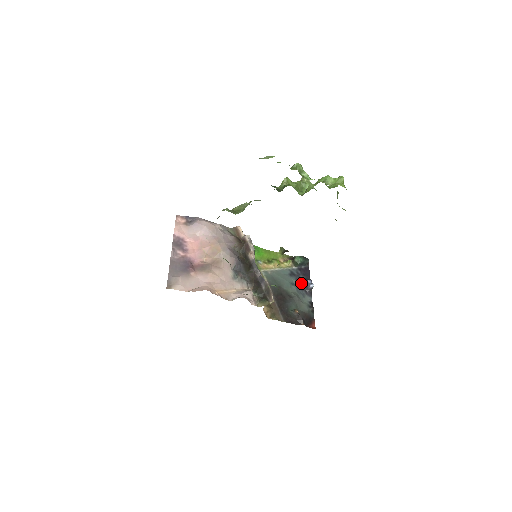
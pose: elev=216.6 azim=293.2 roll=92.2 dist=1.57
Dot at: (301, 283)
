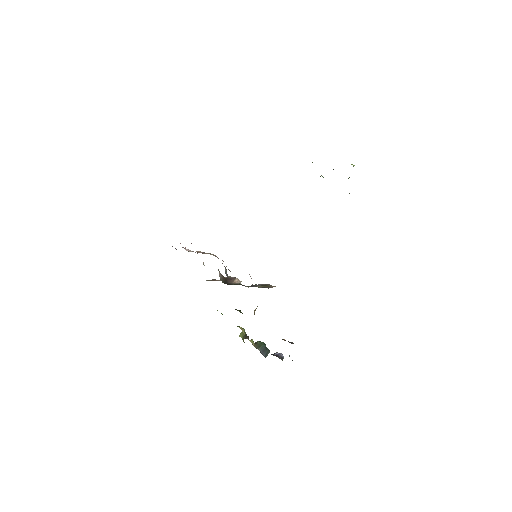
Dot at: occluded
